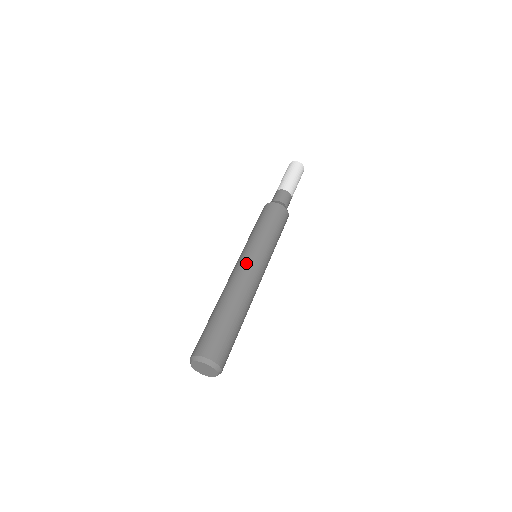
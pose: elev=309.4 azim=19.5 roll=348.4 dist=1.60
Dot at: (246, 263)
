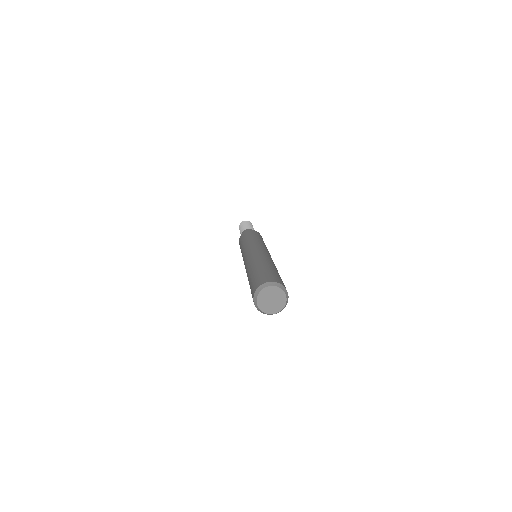
Dot at: (248, 253)
